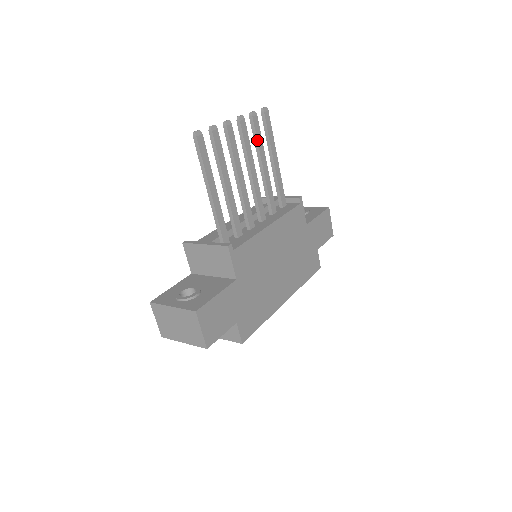
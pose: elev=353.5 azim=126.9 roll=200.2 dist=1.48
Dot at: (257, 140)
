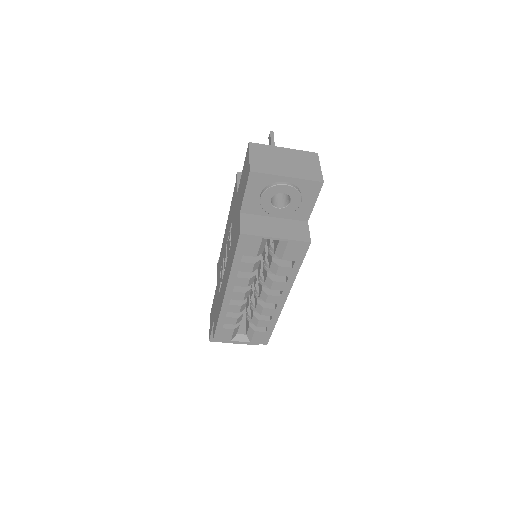
Dot at: occluded
